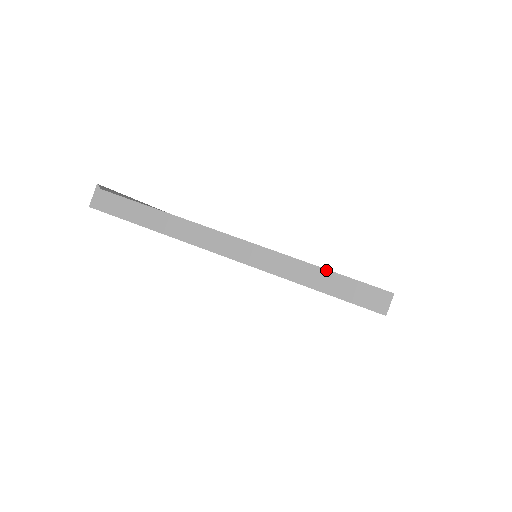
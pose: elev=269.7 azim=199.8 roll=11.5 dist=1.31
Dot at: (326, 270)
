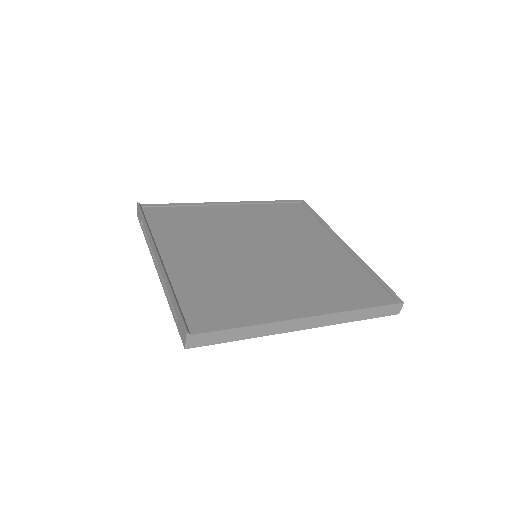
Dot at: (367, 309)
